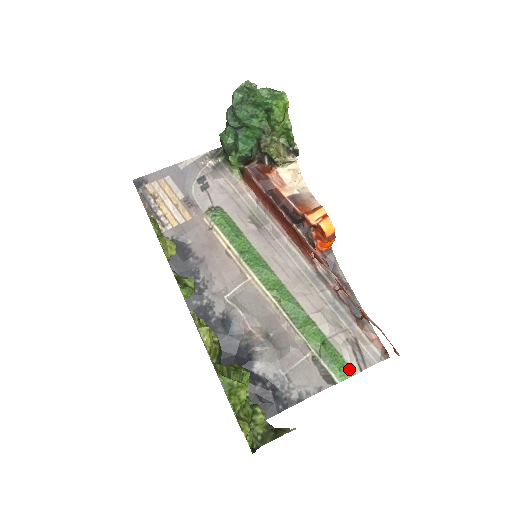
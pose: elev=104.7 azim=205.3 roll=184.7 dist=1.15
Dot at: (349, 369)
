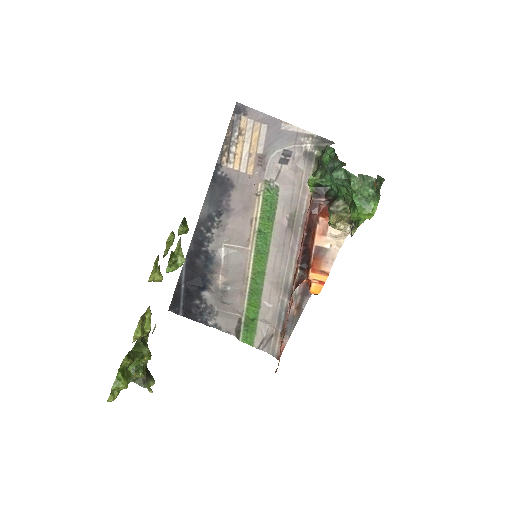
Dot at: (253, 342)
